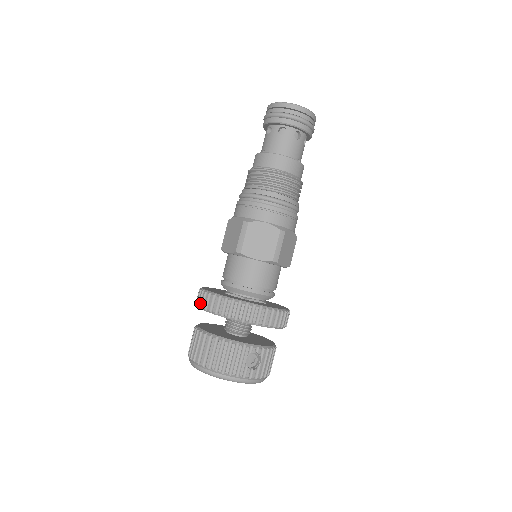
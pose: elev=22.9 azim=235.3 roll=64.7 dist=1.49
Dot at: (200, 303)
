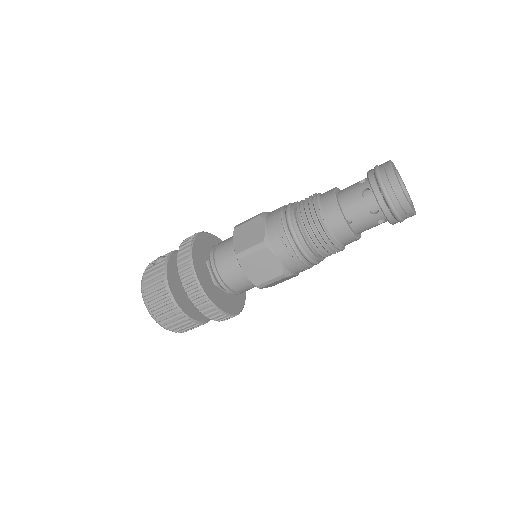
Dot at: (194, 300)
